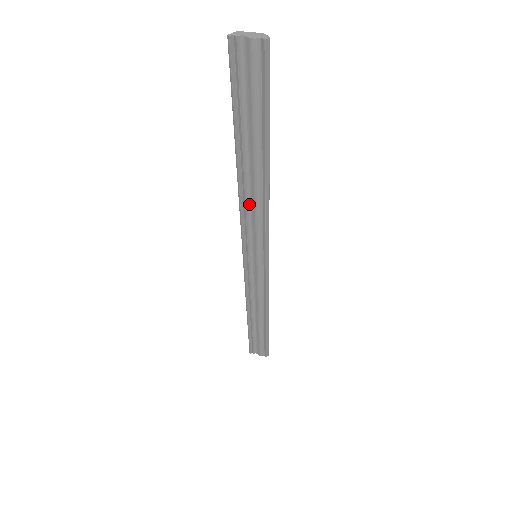
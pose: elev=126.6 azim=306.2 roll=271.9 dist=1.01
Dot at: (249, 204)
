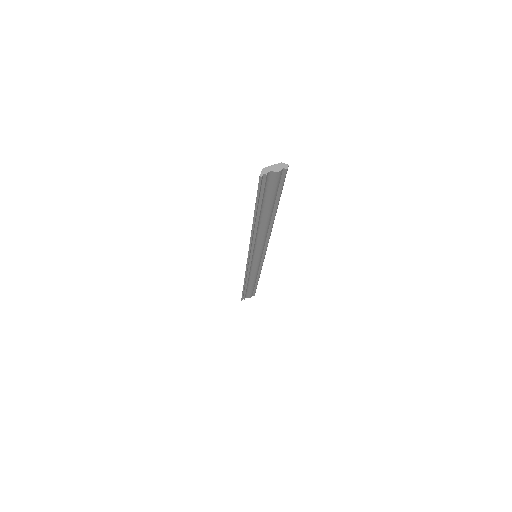
Dot at: (257, 237)
